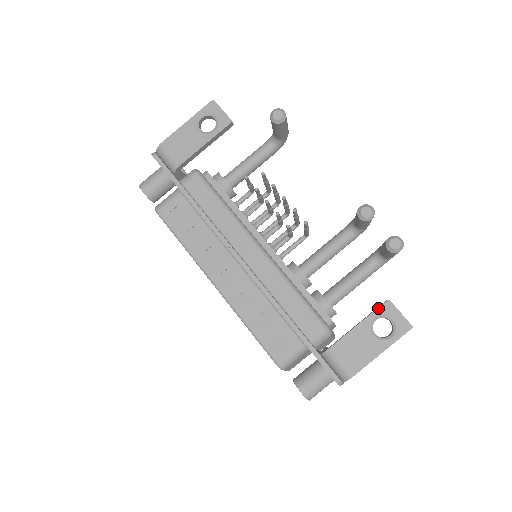
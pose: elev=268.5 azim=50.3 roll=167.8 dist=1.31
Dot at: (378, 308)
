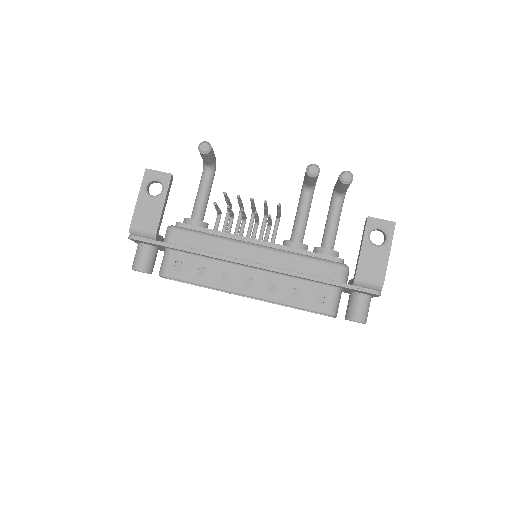
Dot at: (365, 227)
